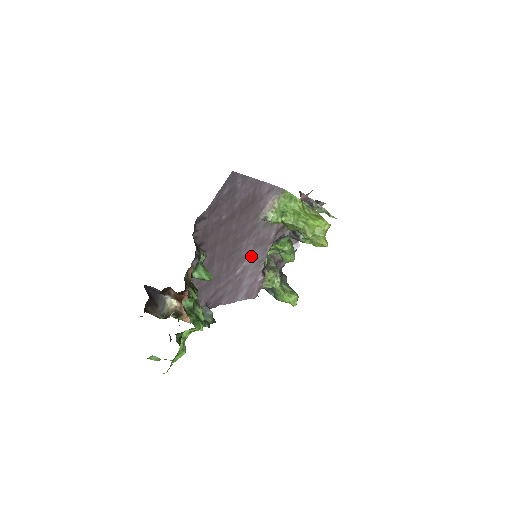
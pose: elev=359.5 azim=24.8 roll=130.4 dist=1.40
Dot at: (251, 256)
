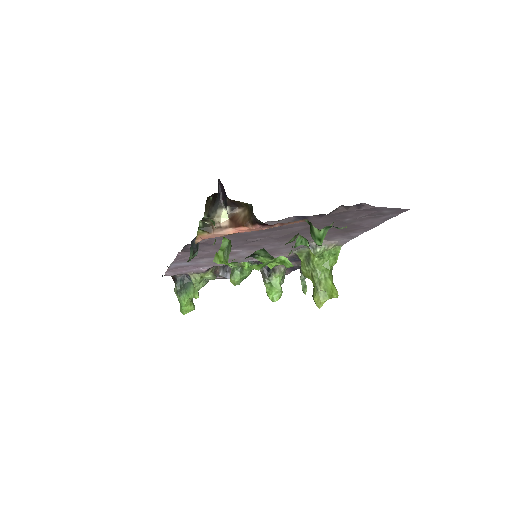
Dot at: (252, 252)
